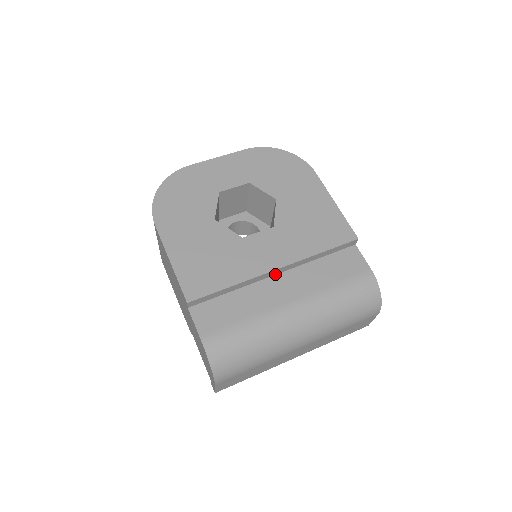
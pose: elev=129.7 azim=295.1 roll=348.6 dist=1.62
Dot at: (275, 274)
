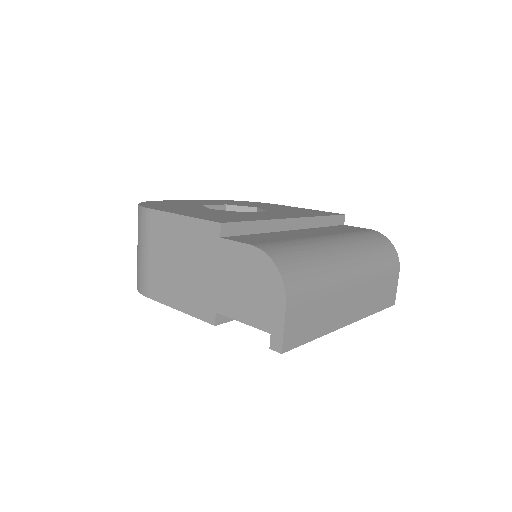
Dot at: (291, 229)
